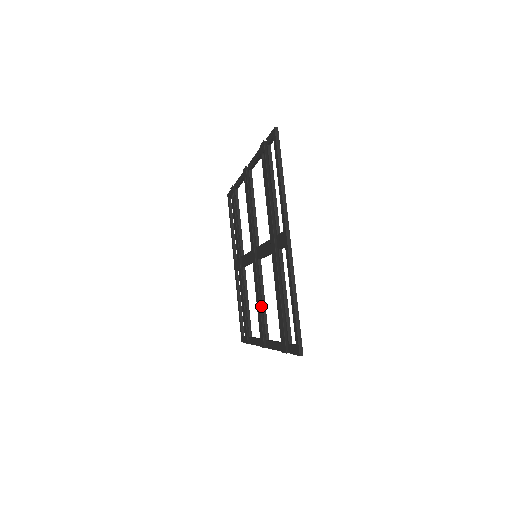
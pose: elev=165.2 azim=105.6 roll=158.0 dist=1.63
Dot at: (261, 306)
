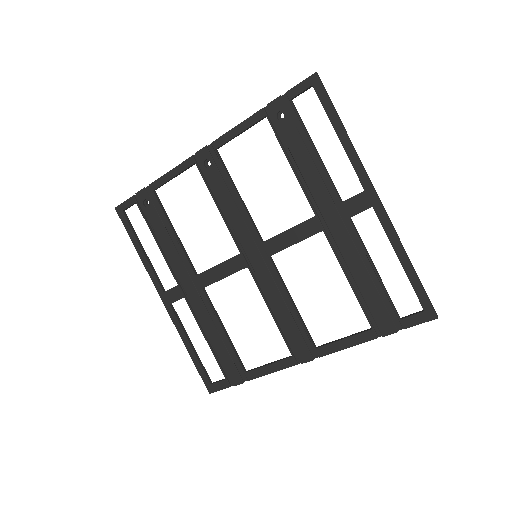
Dot at: (289, 313)
